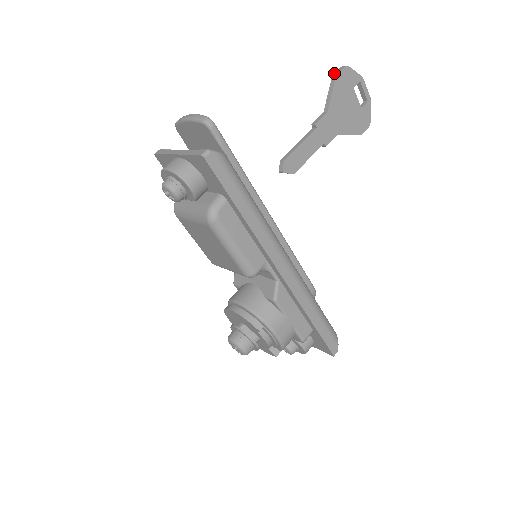
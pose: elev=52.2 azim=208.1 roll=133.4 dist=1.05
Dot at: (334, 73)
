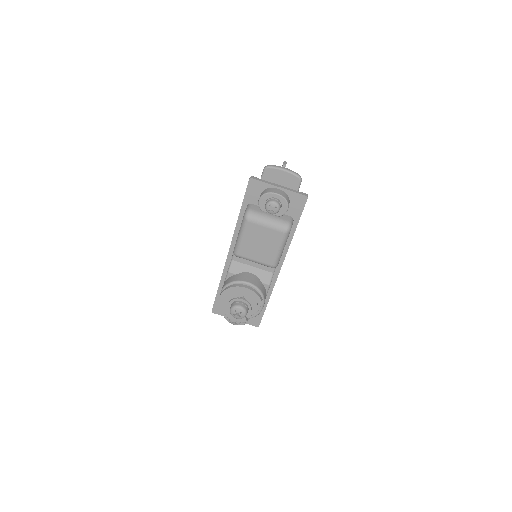
Dot at: (283, 163)
